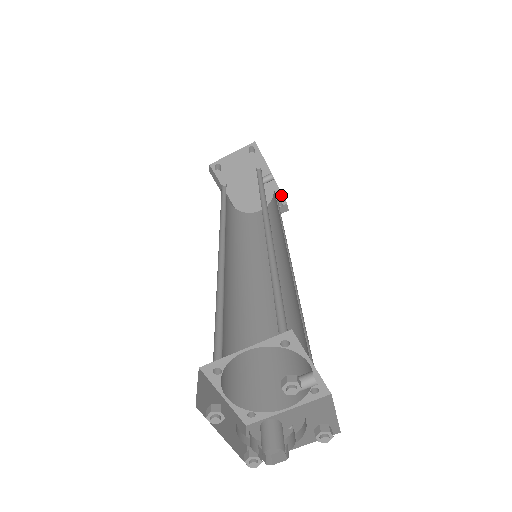
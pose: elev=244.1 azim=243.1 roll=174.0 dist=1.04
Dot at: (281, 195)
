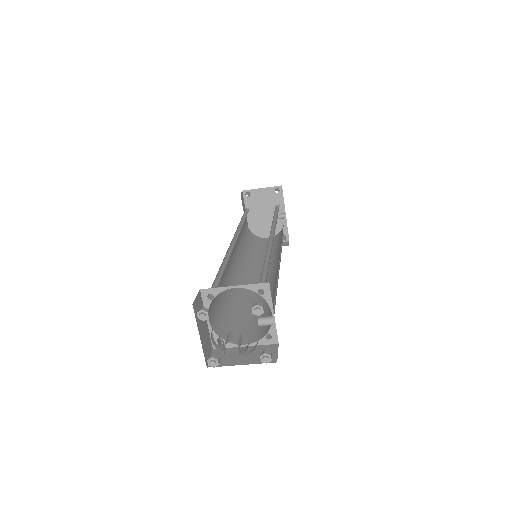
Dot at: (287, 233)
